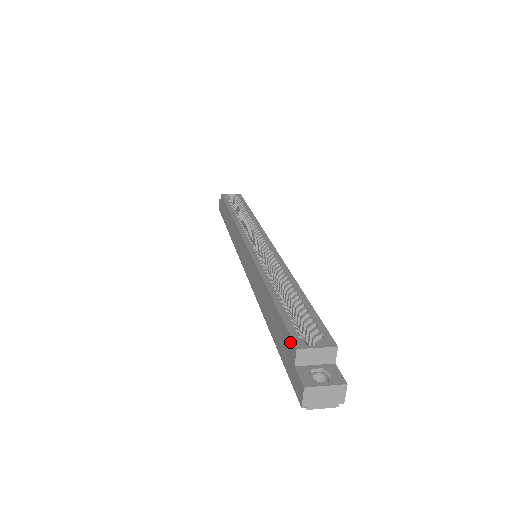
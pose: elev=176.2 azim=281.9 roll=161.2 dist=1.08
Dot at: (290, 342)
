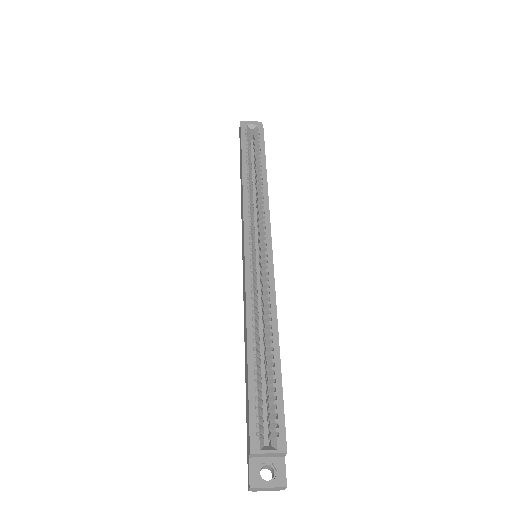
Dot at: (249, 436)
